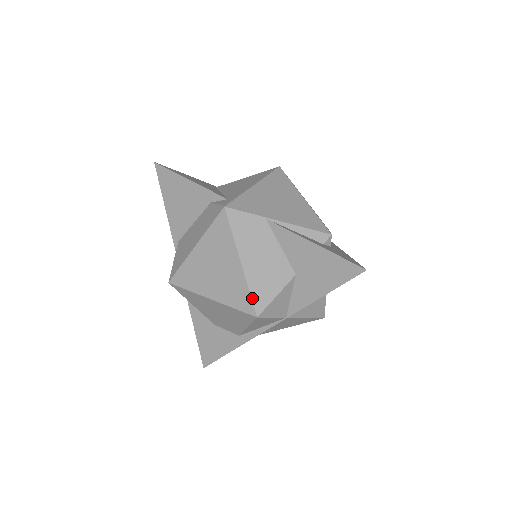
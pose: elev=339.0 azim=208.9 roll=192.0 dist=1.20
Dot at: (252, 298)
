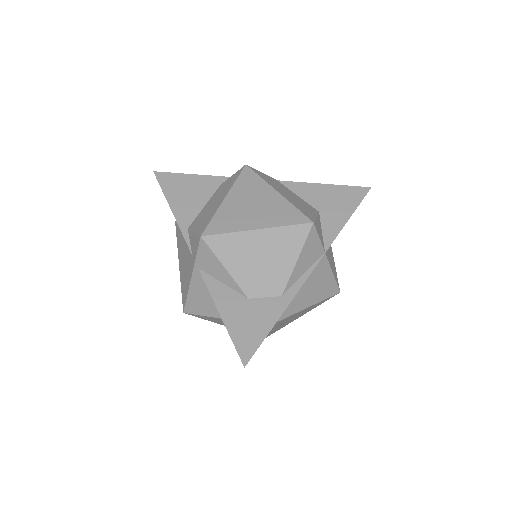
Dot at: (301, 211)
